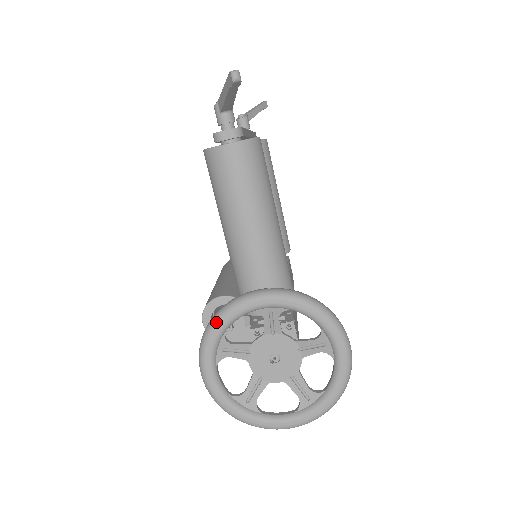
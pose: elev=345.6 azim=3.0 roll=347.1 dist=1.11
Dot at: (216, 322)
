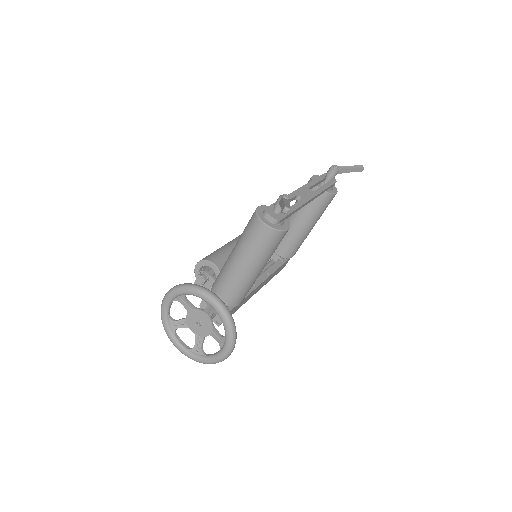
Dot at: (186, 288)
